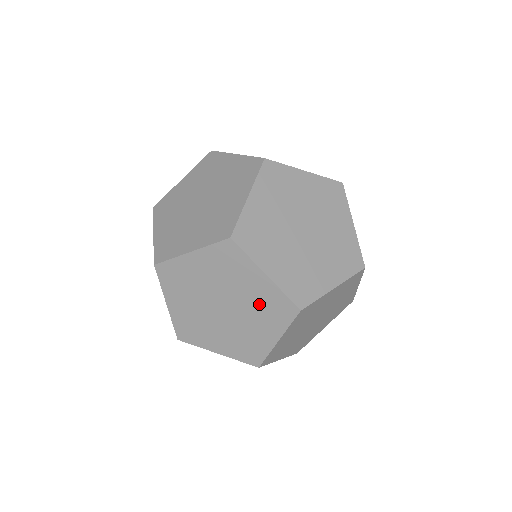
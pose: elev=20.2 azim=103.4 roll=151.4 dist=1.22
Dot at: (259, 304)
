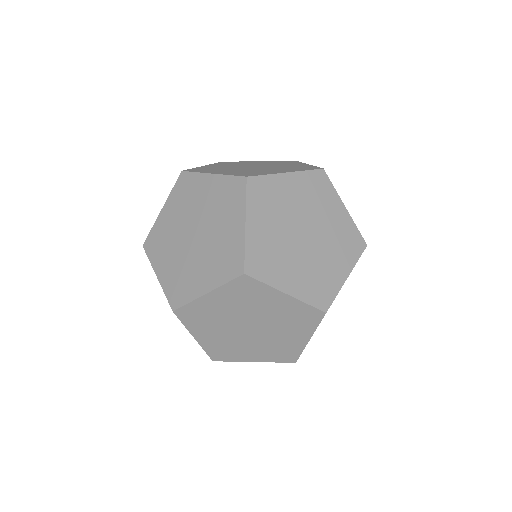
Dot at: (285, 317)
